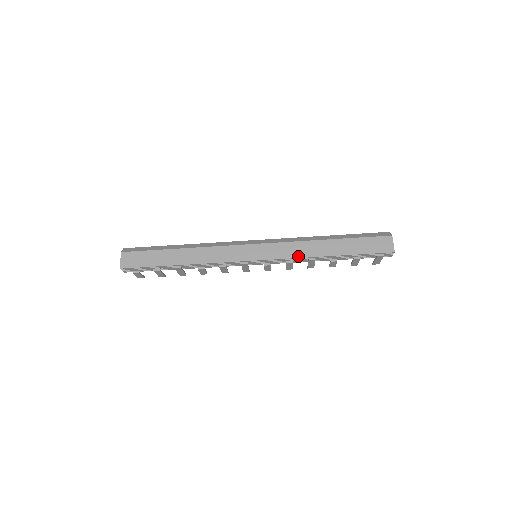
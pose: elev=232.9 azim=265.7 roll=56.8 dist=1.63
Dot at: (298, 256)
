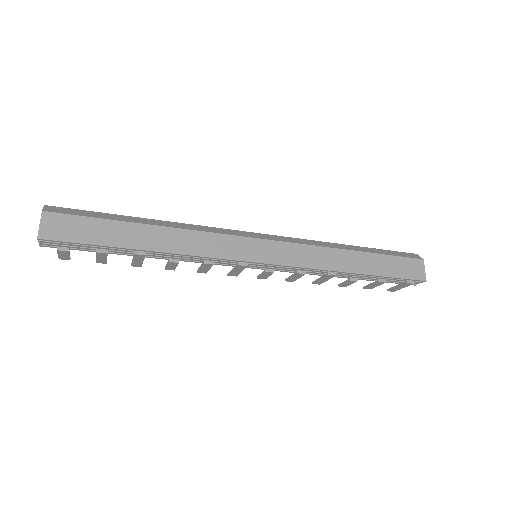
Dot at: (316, 266)
